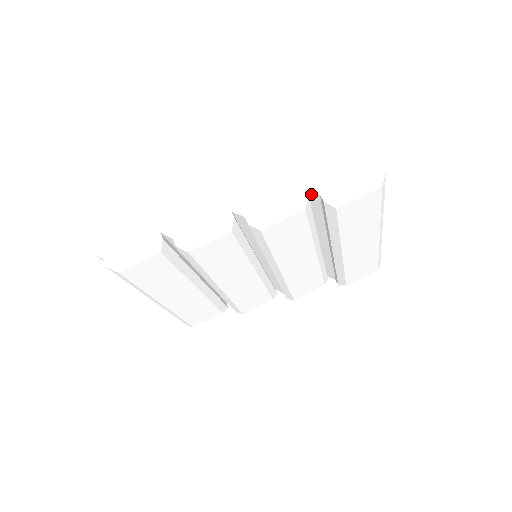
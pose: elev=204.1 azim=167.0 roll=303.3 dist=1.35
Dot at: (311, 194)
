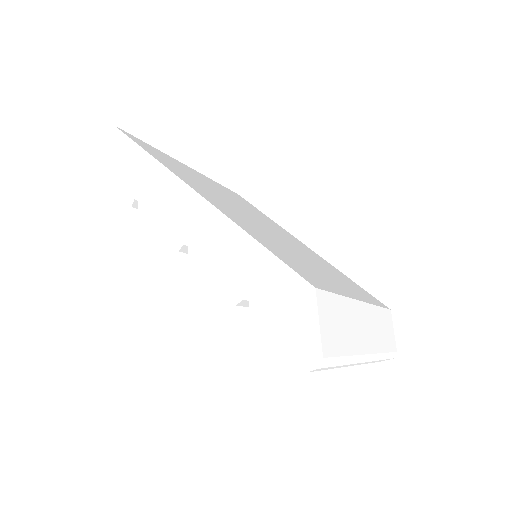
Dot at: (252, 298)
